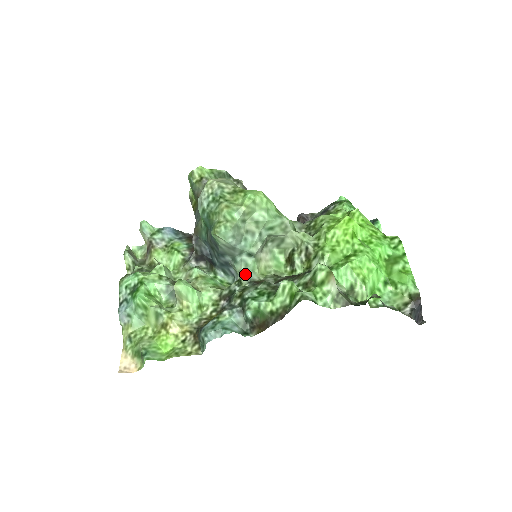
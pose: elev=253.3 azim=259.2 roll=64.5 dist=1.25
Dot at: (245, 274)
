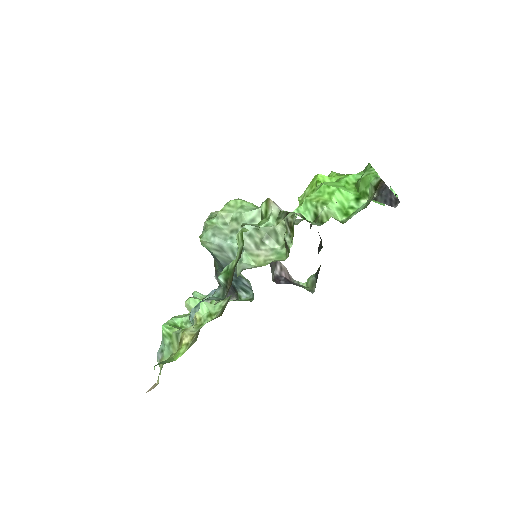
Dot at: (239, 267)
